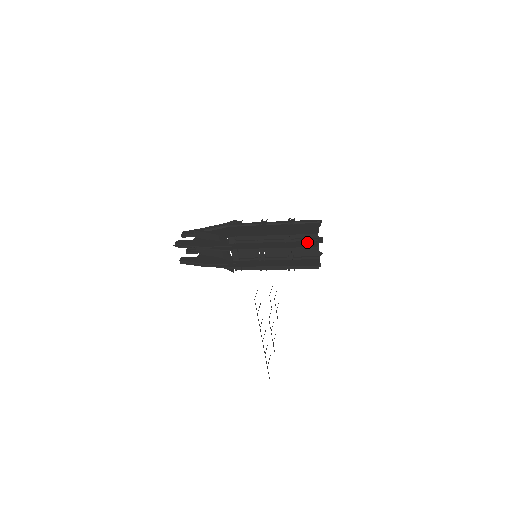
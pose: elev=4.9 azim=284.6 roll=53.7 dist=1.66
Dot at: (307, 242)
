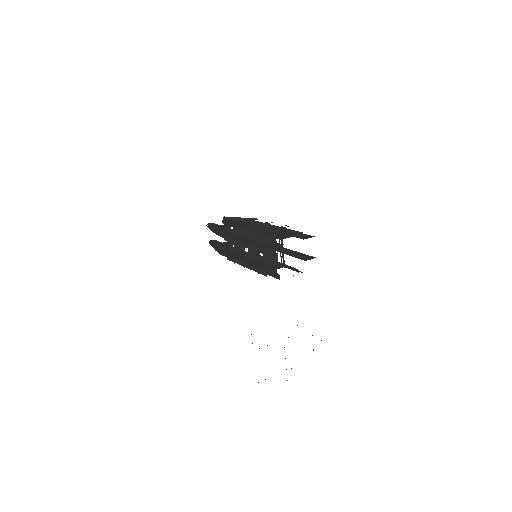
Dot at: (266, 245)
